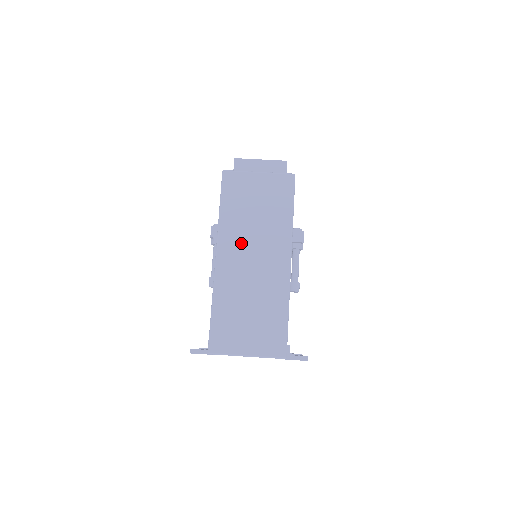
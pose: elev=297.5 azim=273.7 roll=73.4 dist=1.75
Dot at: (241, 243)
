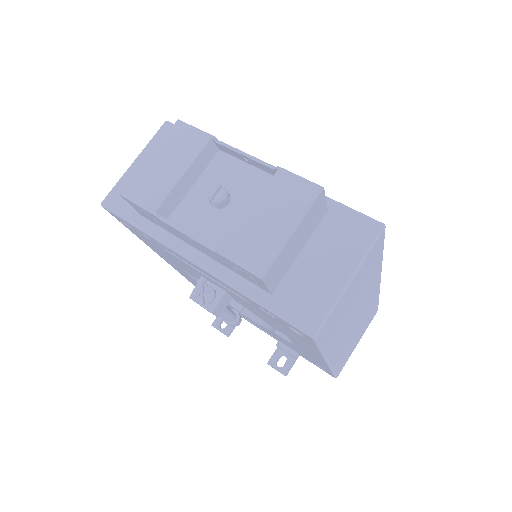
Dot at: occluded
